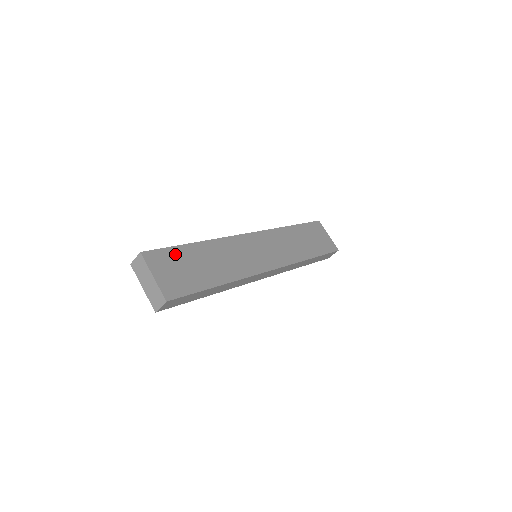
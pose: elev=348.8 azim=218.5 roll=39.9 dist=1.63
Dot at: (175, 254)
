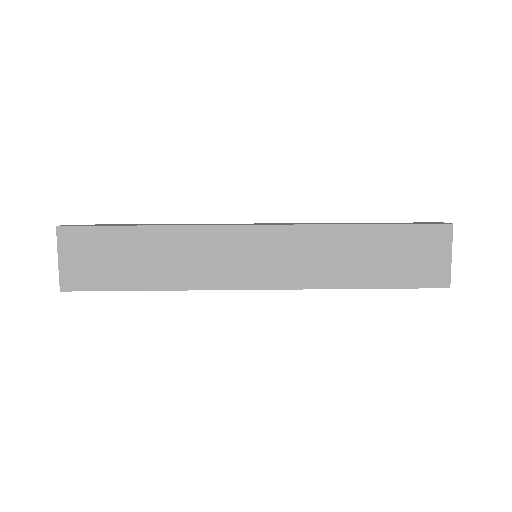
Dot at: (103, 237)
